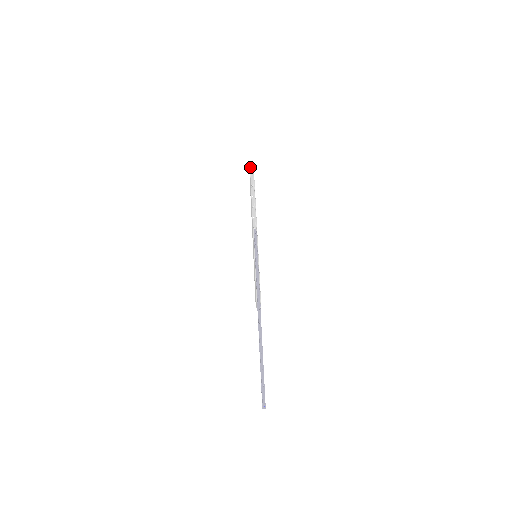
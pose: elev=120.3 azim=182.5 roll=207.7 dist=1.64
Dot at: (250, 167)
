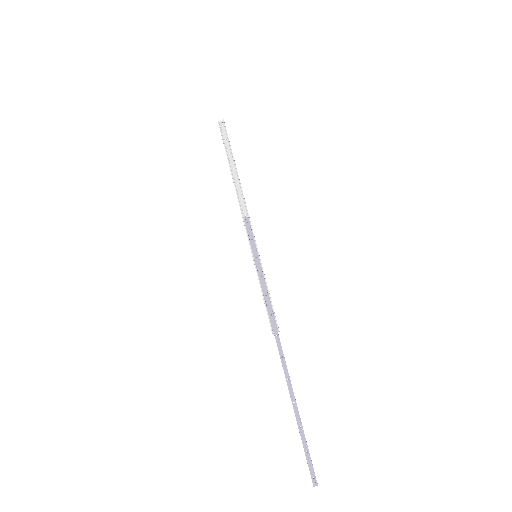
Dot at: occluded
